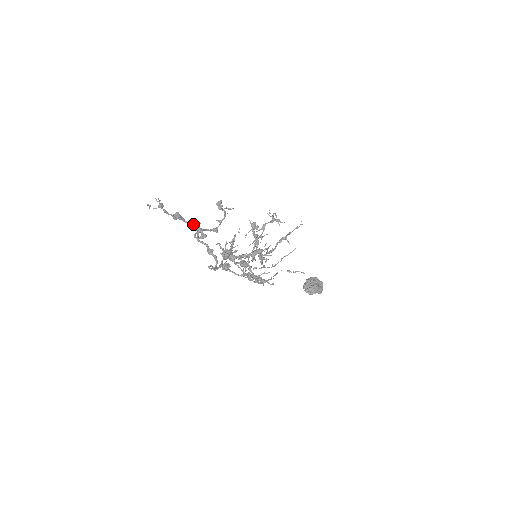
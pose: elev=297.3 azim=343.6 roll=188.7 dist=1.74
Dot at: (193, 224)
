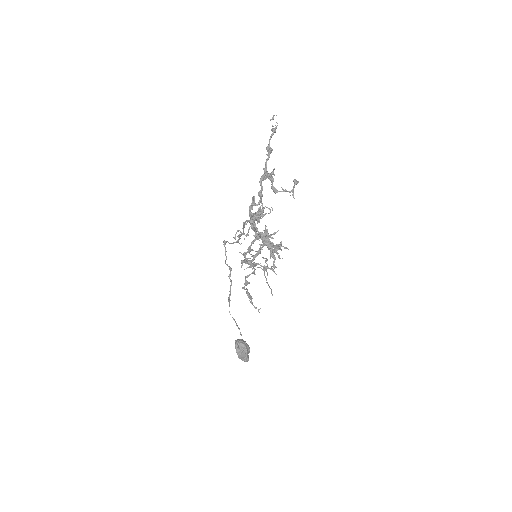
Dot at: occluded
